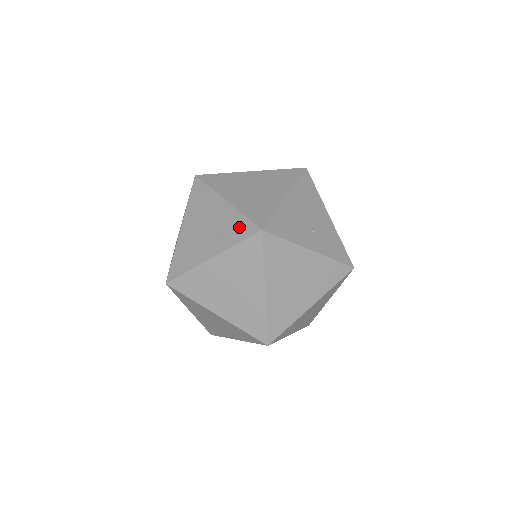
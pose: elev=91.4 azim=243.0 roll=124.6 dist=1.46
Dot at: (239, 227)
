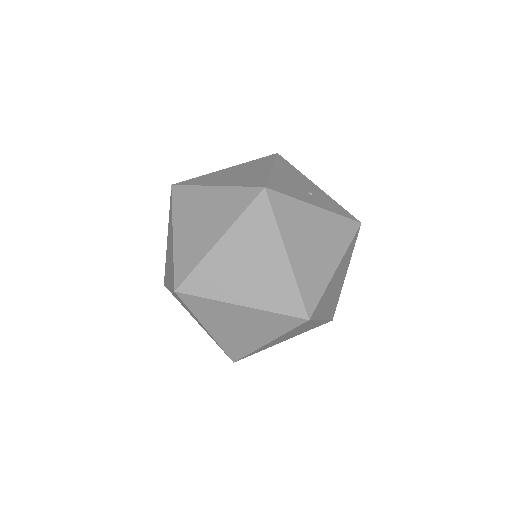
Dot at: (238, 198)
